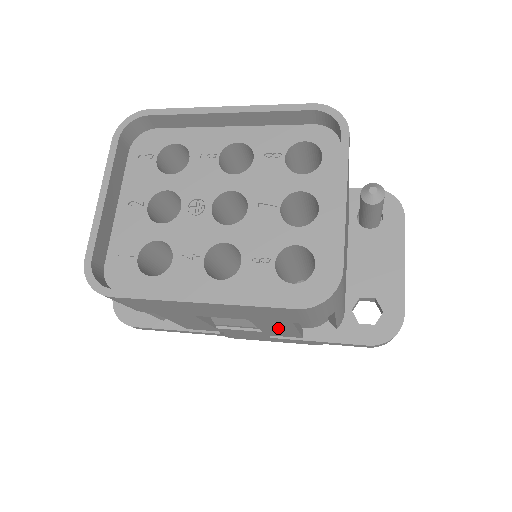
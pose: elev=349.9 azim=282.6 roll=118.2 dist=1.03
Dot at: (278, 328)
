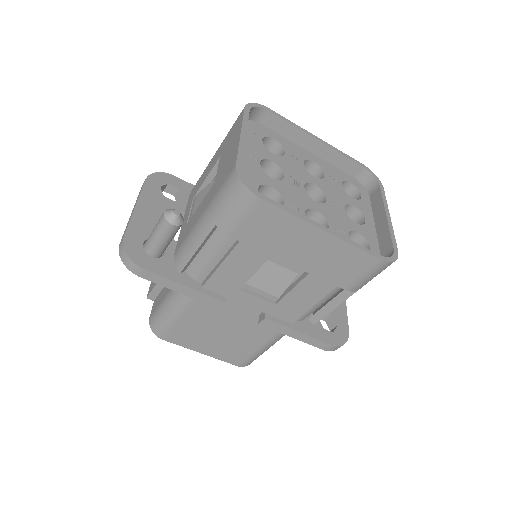
Dot at: (305, 297)
